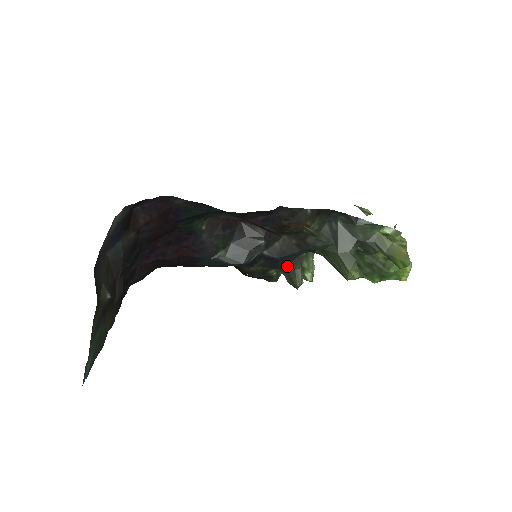
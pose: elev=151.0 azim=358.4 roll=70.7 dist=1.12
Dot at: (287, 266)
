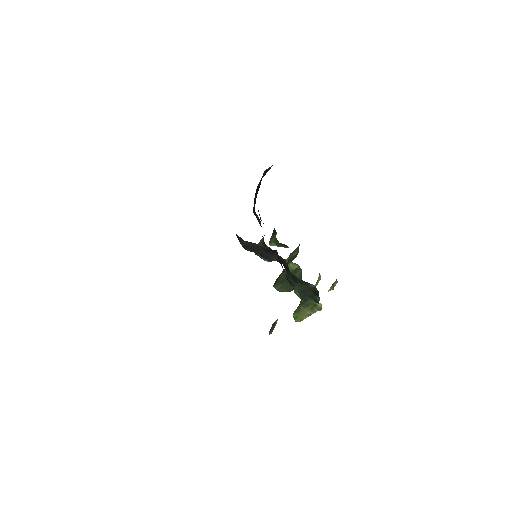
Dot at: occluded
